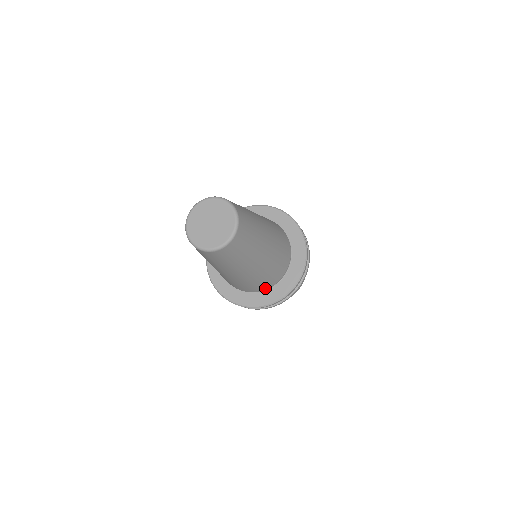
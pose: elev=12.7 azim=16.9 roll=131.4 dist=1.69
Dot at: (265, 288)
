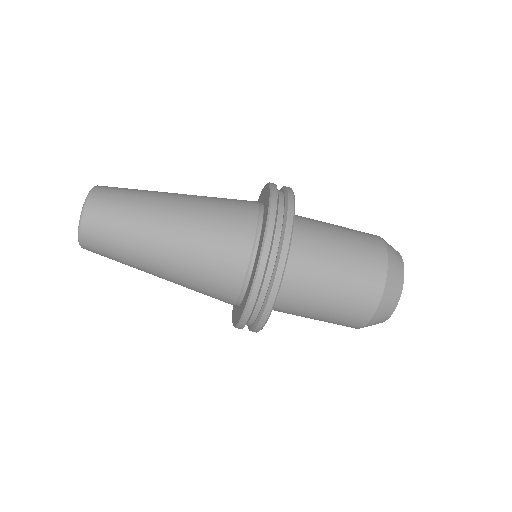
Dot at: (253, 220)
